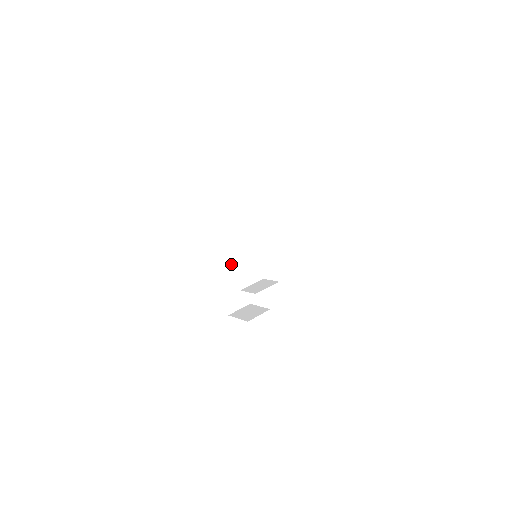
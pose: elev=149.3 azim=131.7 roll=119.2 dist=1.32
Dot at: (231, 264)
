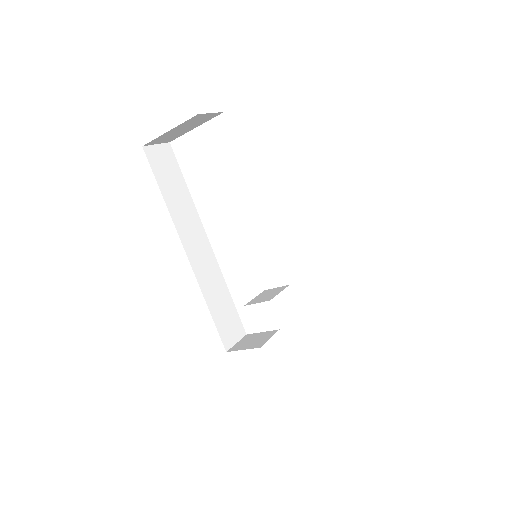
Dot at: (216, 284)
